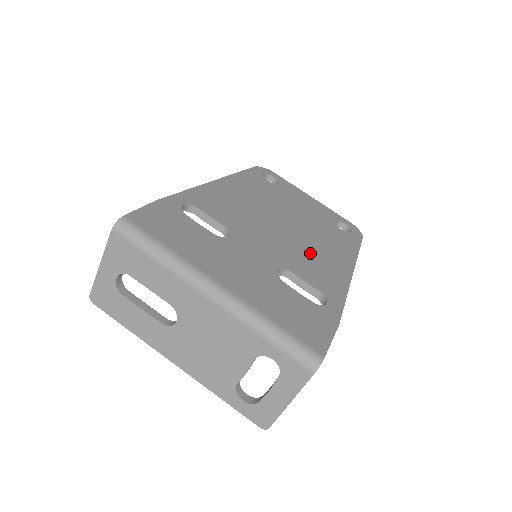
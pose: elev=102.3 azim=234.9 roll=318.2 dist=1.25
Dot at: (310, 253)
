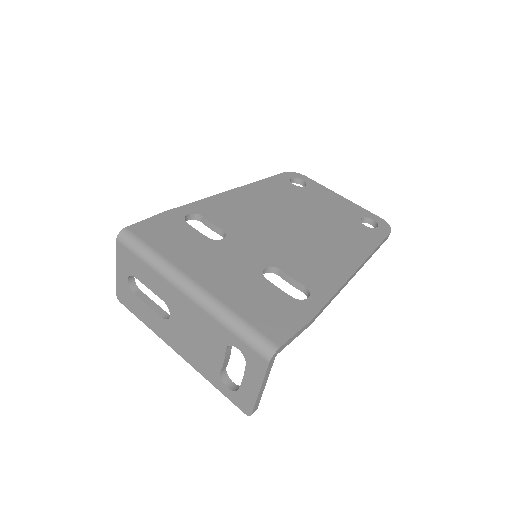
Dot at: (311, 251)
